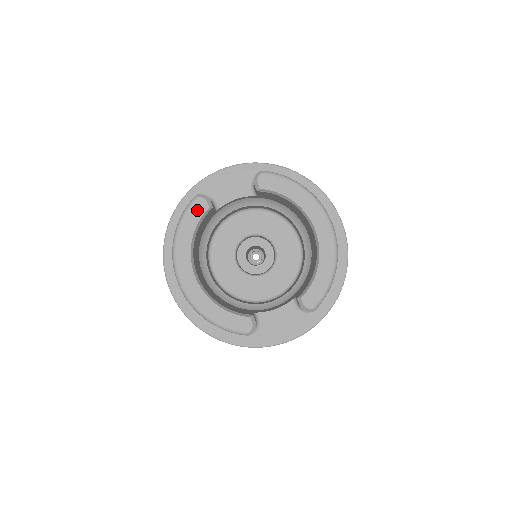
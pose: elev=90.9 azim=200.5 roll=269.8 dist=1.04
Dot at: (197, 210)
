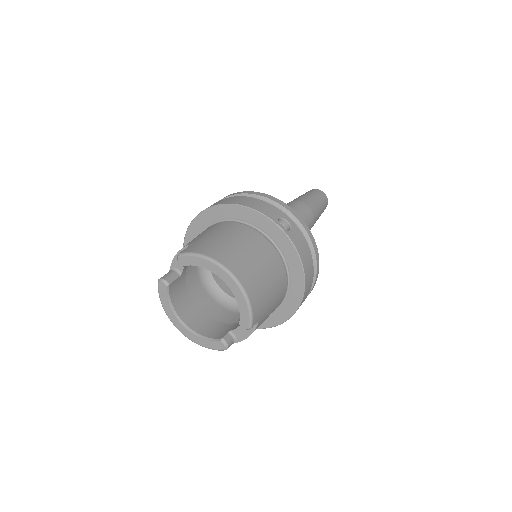
Dot at: (162, 289)
